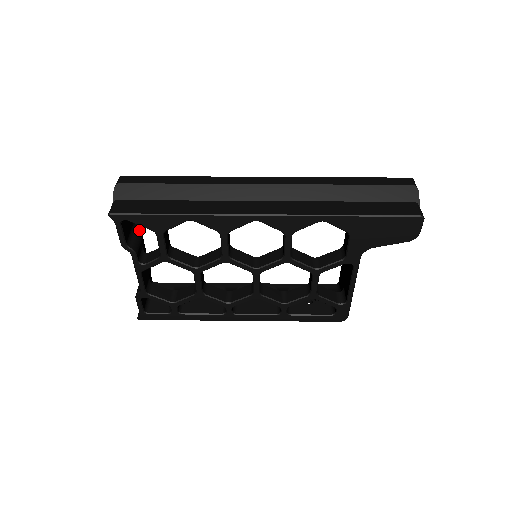
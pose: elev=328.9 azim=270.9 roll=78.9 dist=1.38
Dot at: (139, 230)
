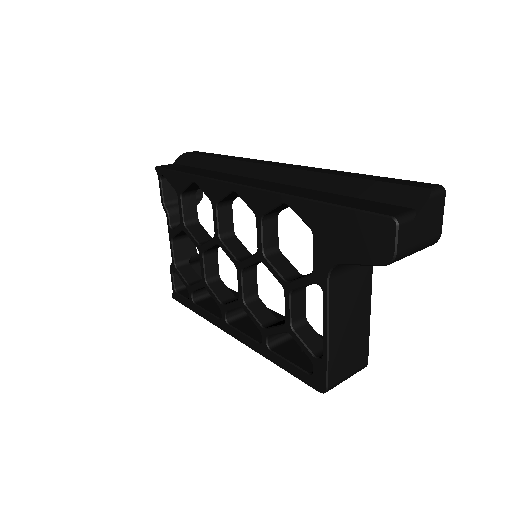
Dot at: occluded
